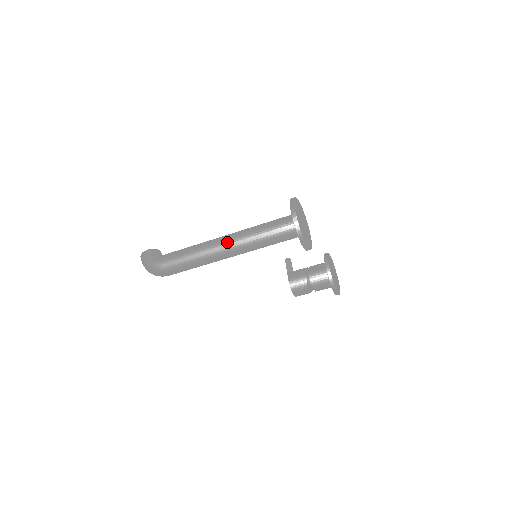
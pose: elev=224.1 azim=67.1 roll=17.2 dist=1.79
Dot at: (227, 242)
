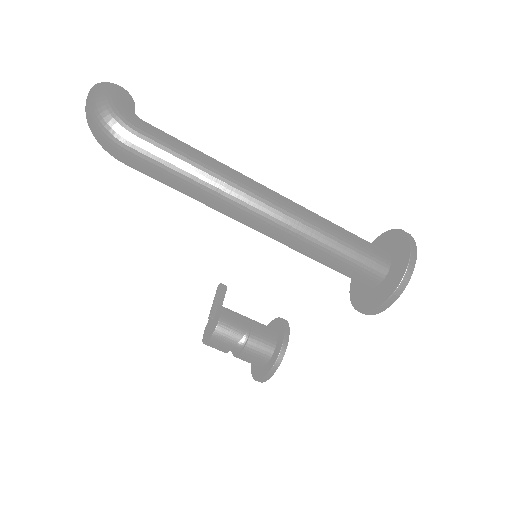
Dot at: (280, 203)
